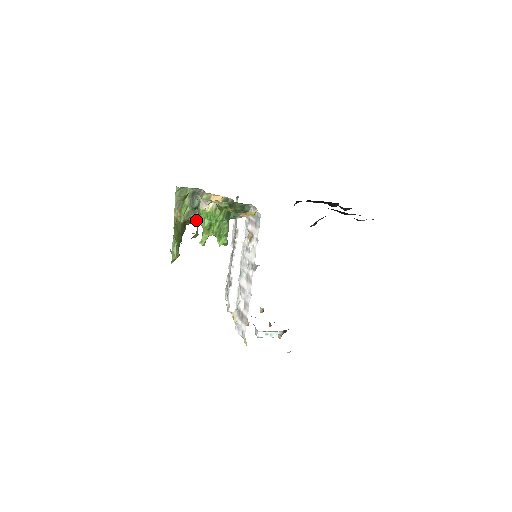
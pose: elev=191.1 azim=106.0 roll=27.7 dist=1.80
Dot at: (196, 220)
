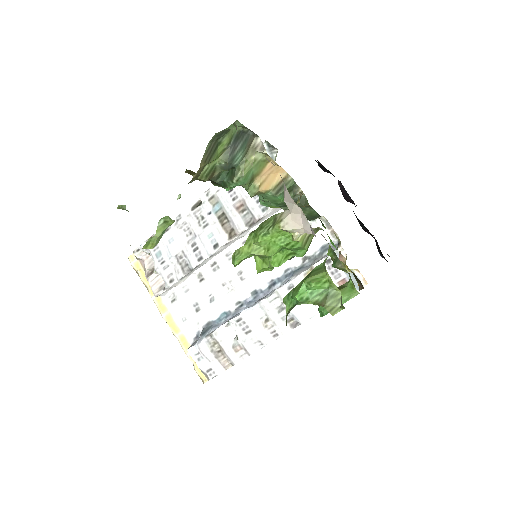
Dot at: (209, 179)
